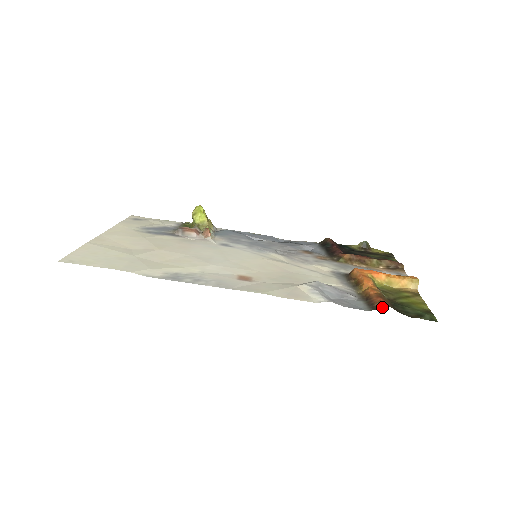
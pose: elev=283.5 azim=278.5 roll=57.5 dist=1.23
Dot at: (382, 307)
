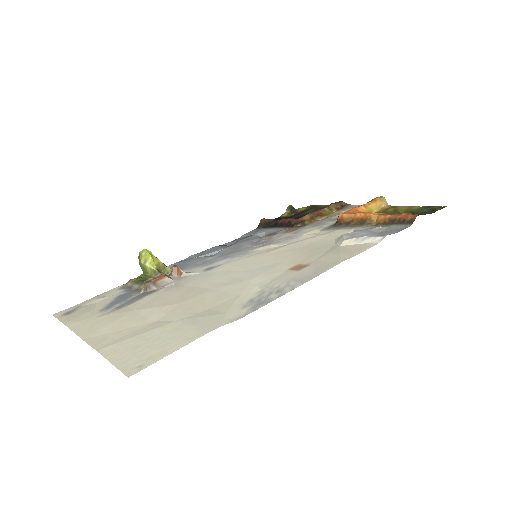
Dot at: occluded
